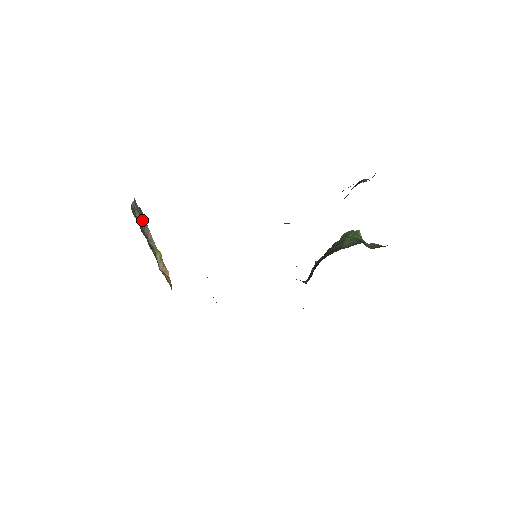
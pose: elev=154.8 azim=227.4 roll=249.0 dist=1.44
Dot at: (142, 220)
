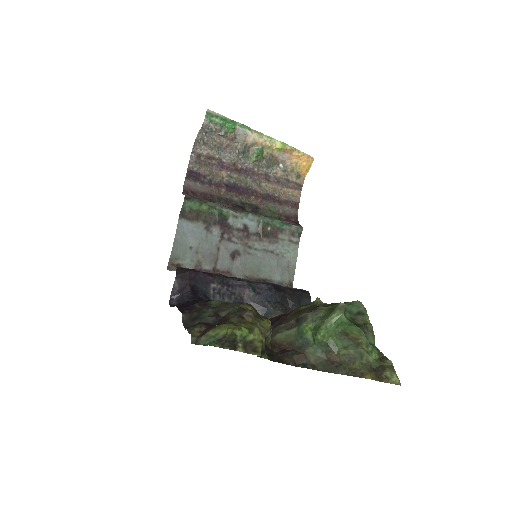
Dot at: (225, 136)
